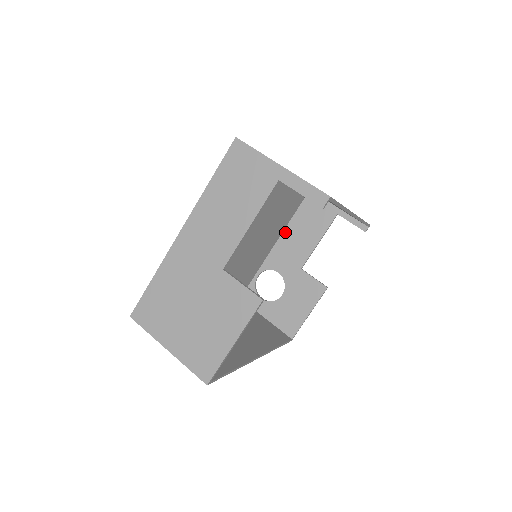
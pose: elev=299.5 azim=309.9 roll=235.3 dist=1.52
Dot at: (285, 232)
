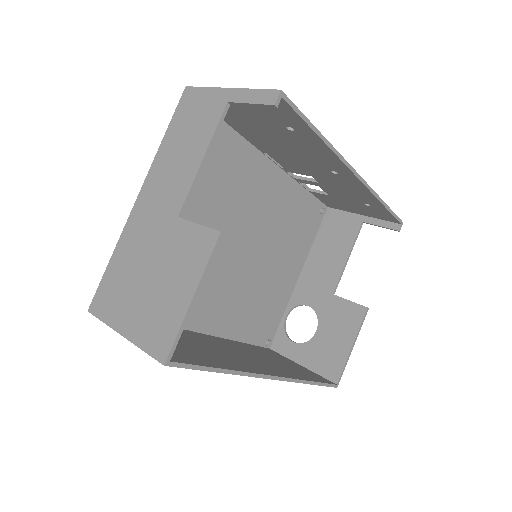
Dot at: (309, 259)
